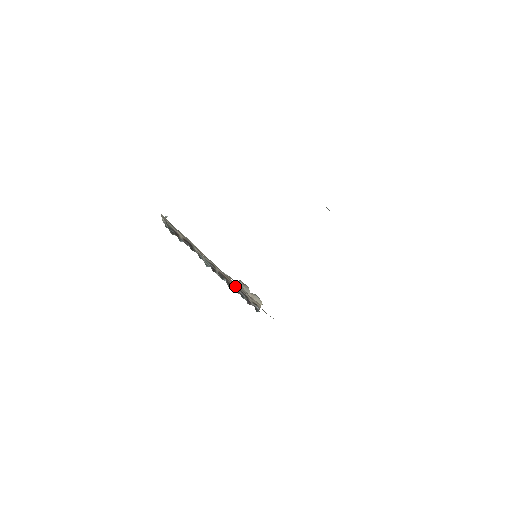
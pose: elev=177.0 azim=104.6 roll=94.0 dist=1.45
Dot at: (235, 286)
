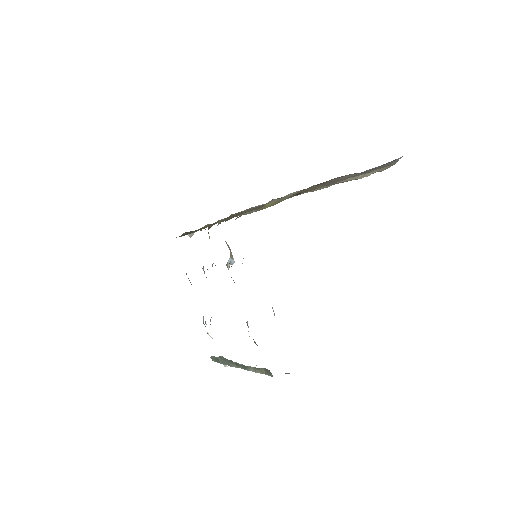
Dot at: occluded
